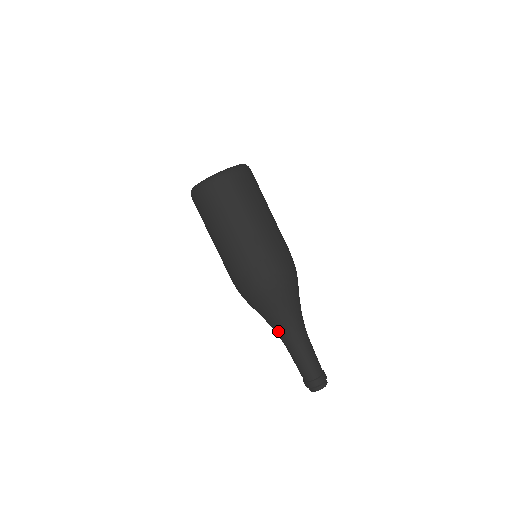
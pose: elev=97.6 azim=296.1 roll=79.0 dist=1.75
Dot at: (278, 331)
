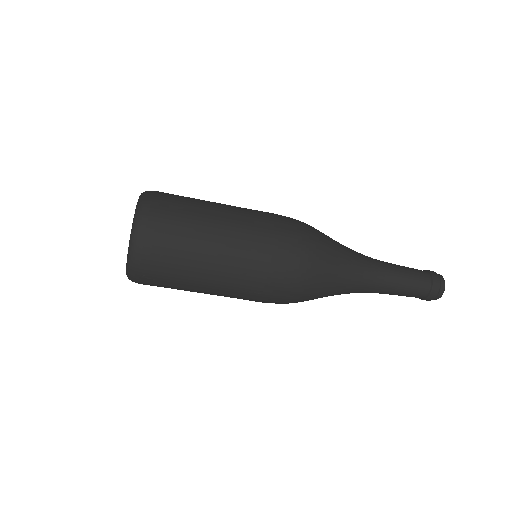
Dot at: occluded
